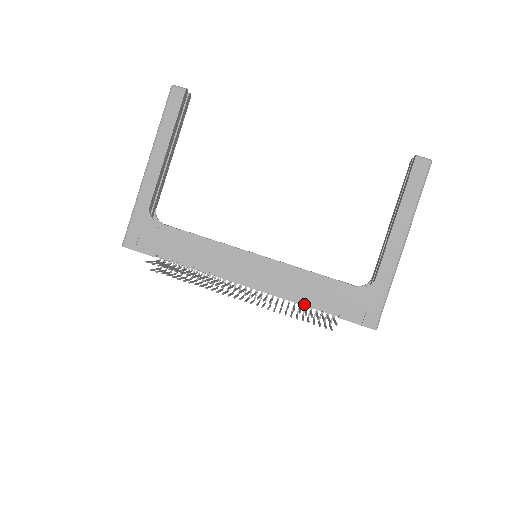
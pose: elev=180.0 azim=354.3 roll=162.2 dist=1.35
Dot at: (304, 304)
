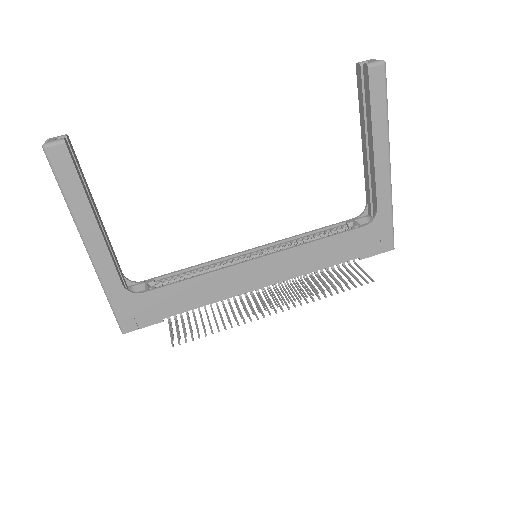
Dot at: occluded
